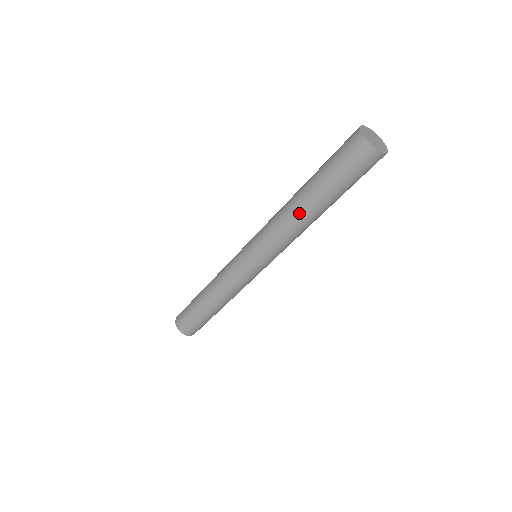
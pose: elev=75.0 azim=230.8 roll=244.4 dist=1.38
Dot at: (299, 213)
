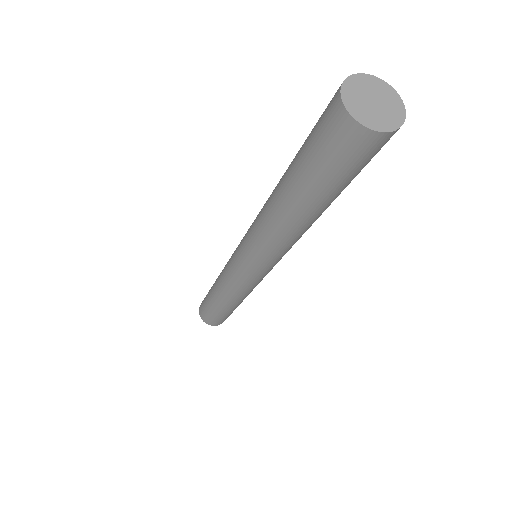
Dot at: (272, 193)
